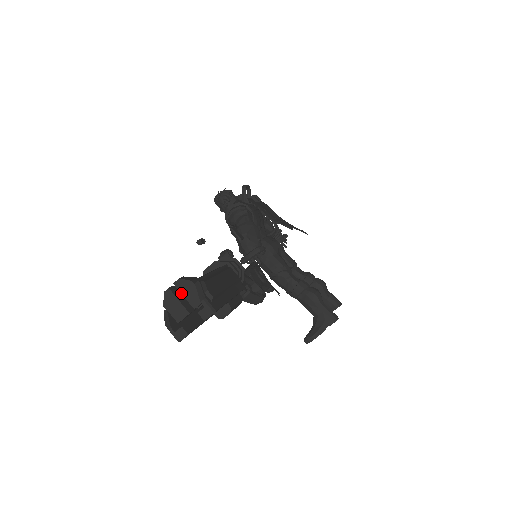
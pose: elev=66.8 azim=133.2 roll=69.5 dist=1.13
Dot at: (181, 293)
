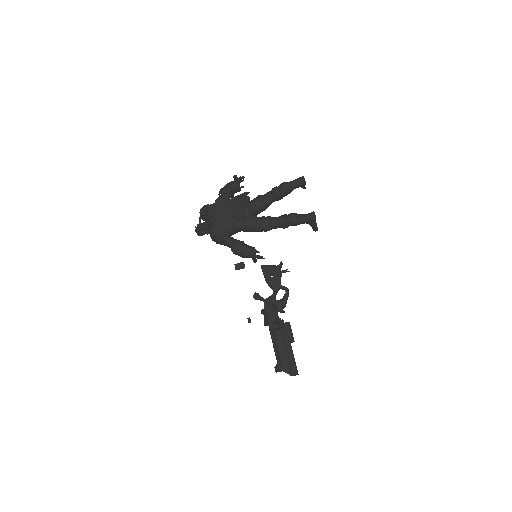
Dot at: occluded
